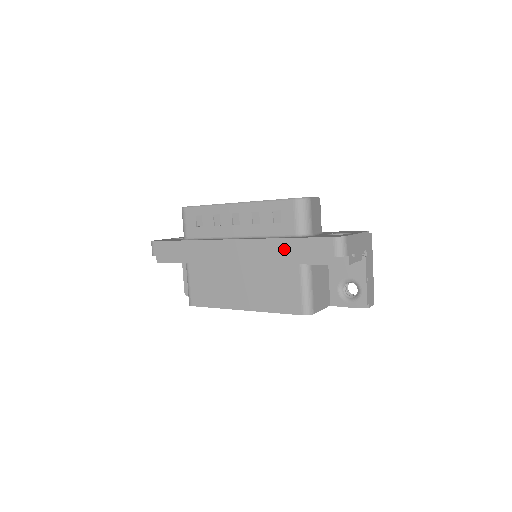
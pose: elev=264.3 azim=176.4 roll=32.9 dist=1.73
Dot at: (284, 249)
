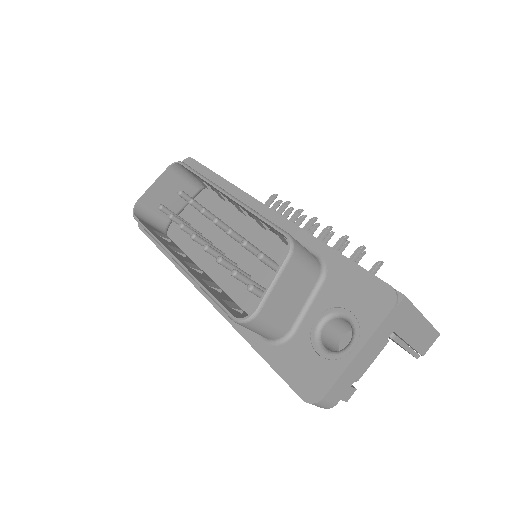
Dot at: occluded
